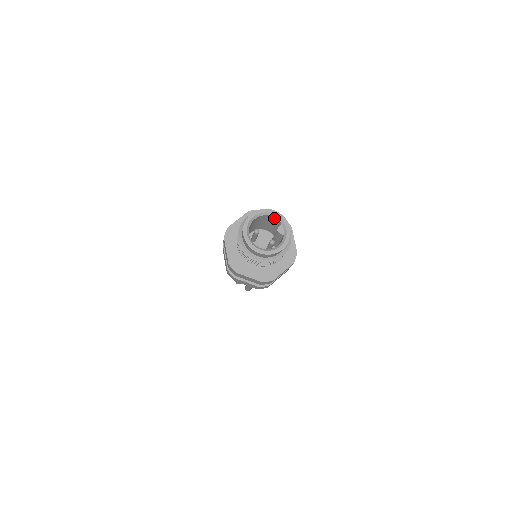
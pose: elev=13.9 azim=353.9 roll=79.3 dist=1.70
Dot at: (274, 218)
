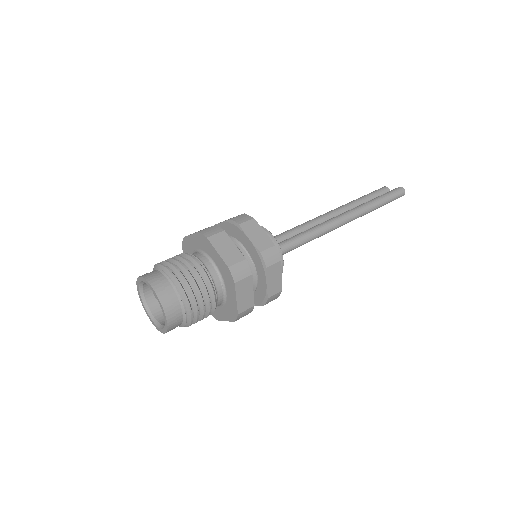
Dot at: occluded
